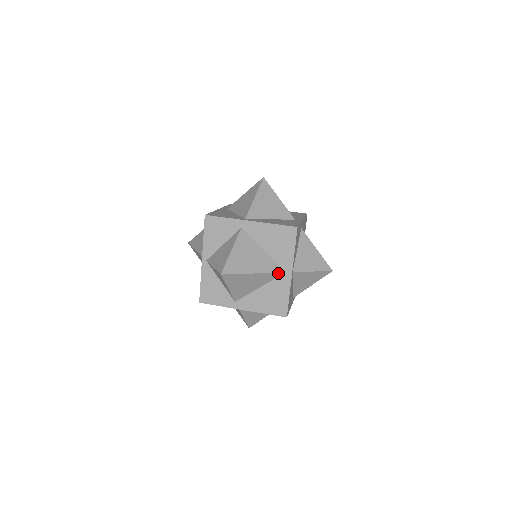
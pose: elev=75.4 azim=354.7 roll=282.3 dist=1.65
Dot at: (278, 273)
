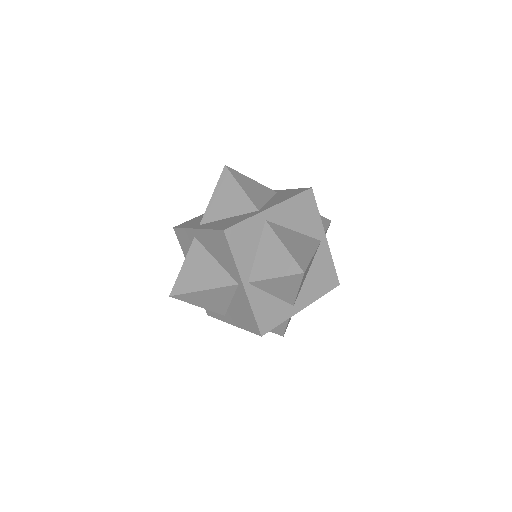
Dot at: (318, 245)
